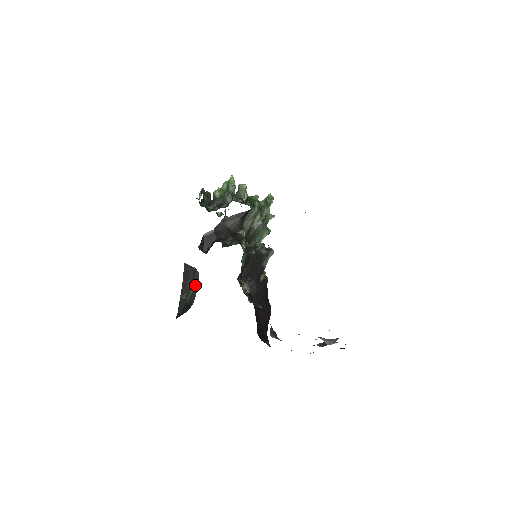
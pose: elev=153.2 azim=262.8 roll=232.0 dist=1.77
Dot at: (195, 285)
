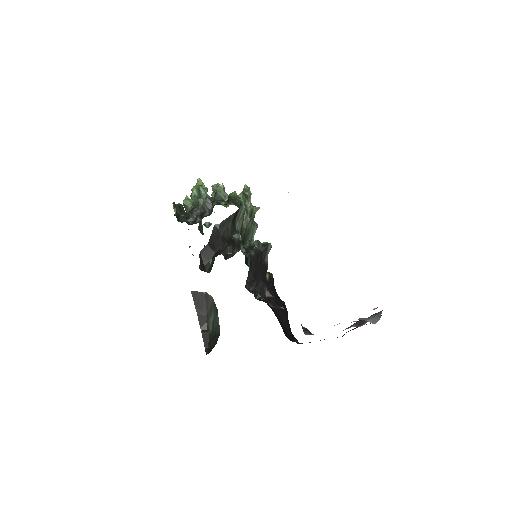
Dot at: (213, 311)
